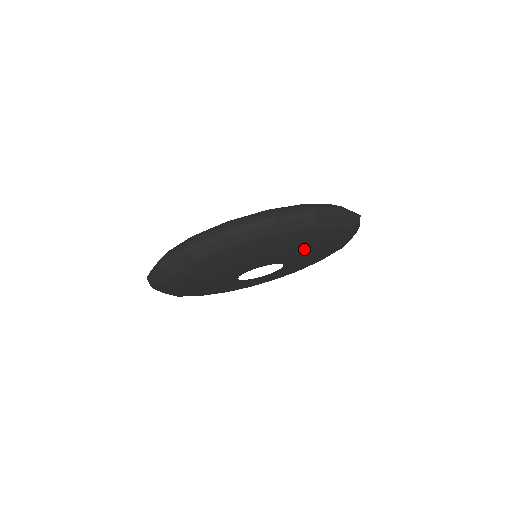
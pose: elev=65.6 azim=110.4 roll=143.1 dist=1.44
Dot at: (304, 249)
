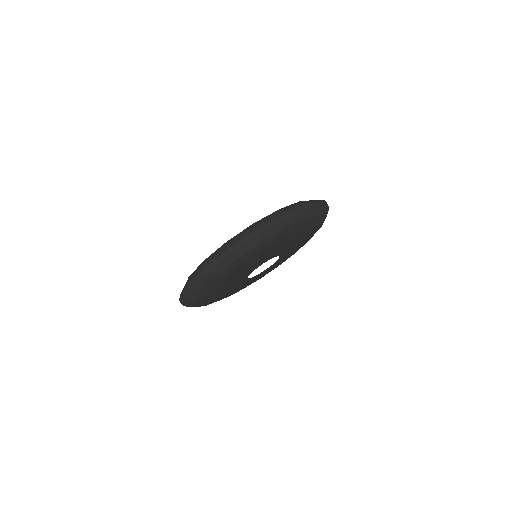
Dot at: (291, 241)
